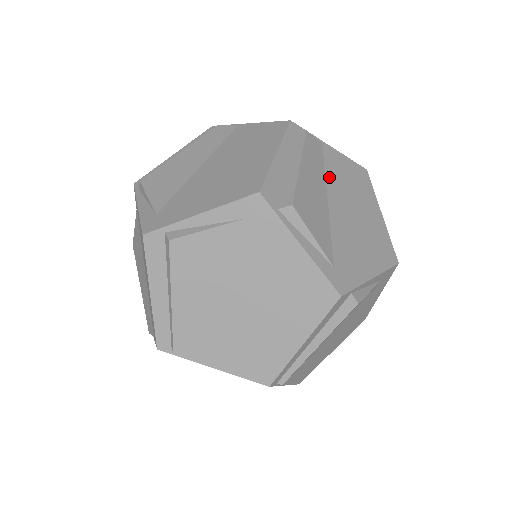
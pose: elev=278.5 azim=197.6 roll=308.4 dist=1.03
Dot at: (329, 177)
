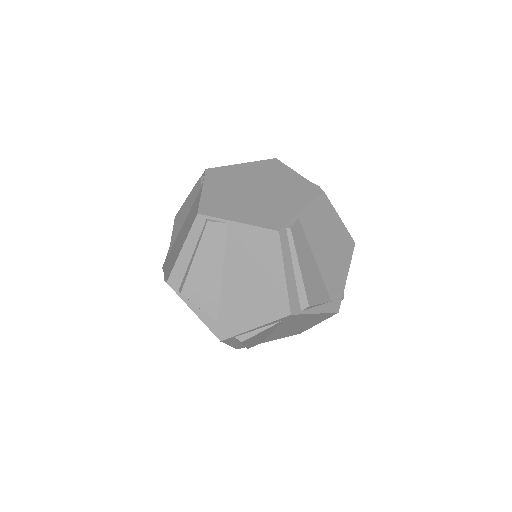
Dot at: (228, 254)
